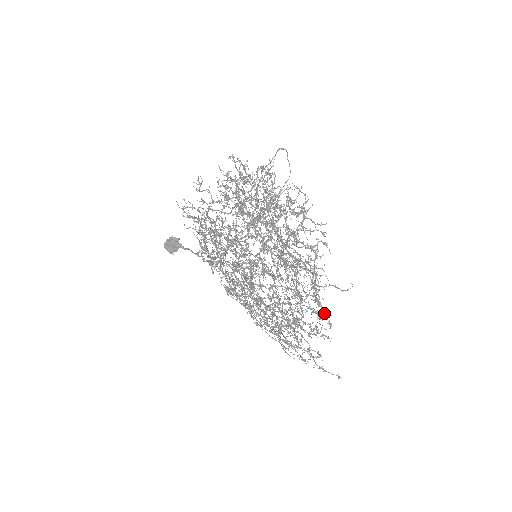
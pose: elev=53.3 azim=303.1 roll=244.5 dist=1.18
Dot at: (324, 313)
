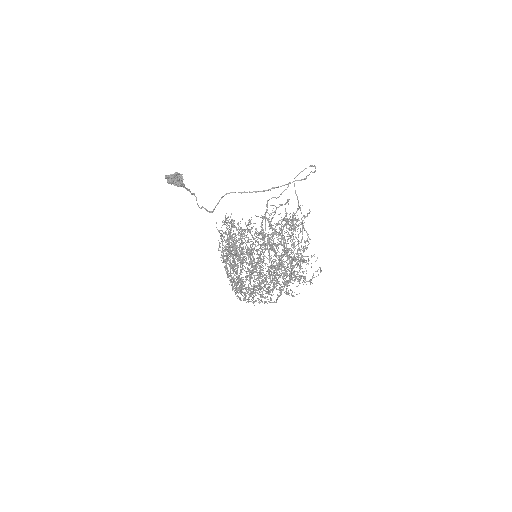
Dot at: occluded
